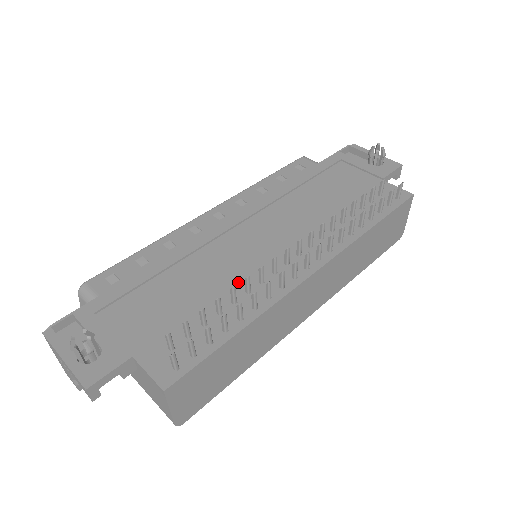
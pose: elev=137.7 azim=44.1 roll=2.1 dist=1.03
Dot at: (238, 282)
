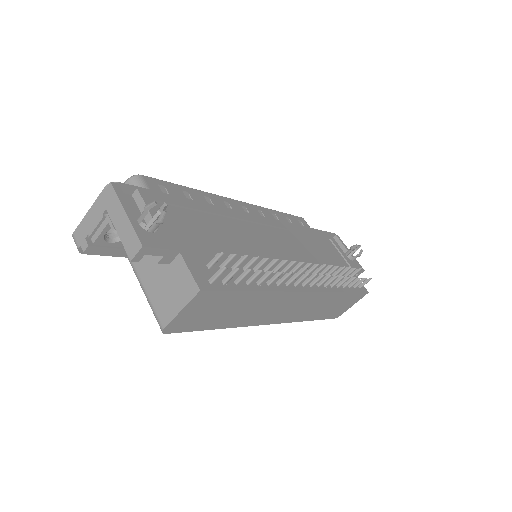
Dot at: (259, 260)
